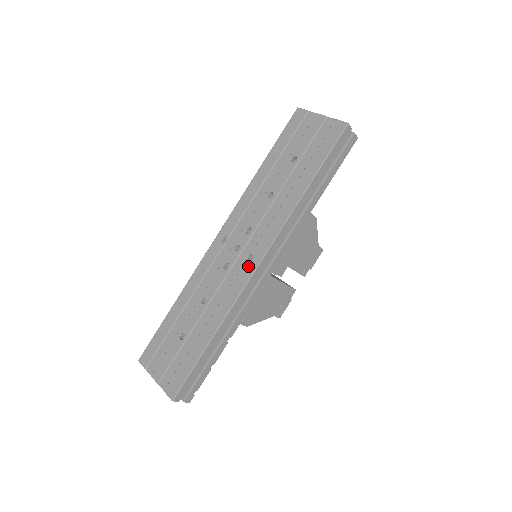
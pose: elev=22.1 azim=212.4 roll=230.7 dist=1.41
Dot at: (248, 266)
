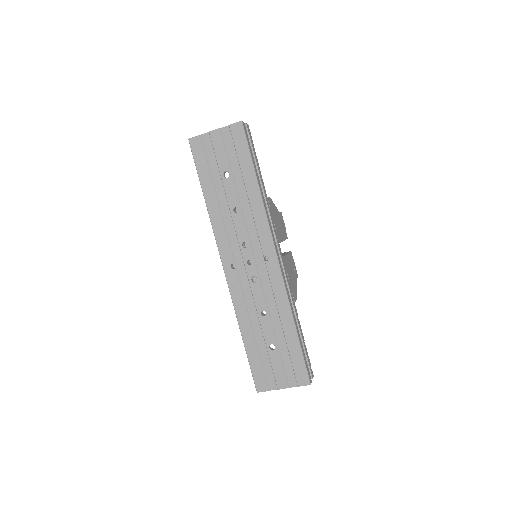
Dot at: (271, 265)
